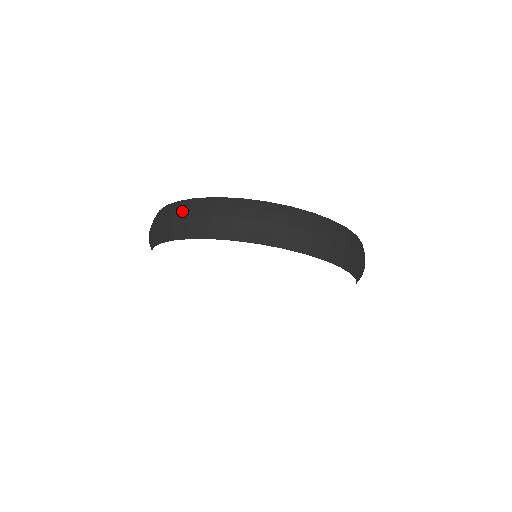
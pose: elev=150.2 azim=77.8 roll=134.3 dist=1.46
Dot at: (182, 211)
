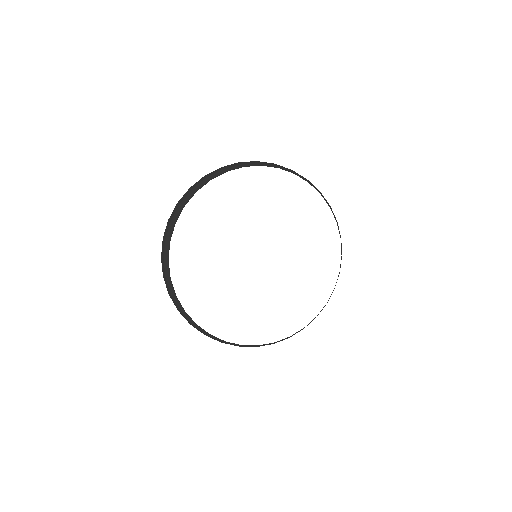
Dot at: occluded
